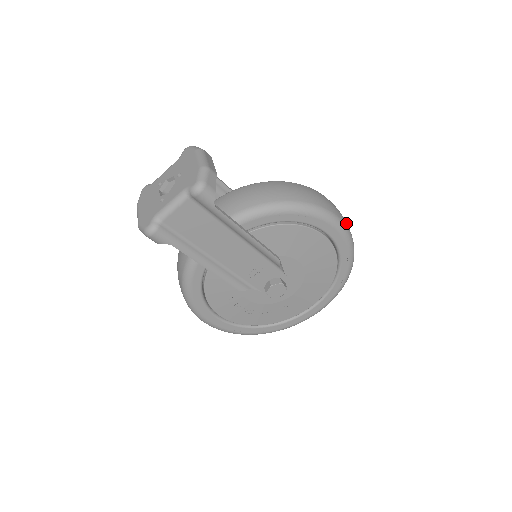
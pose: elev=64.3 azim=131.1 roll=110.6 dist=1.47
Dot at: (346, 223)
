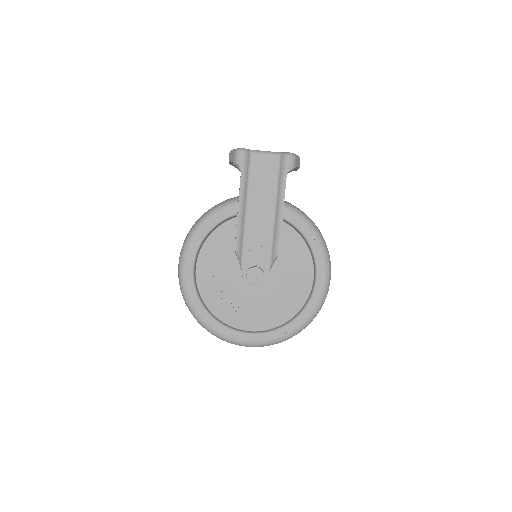
Dot at: occluded
